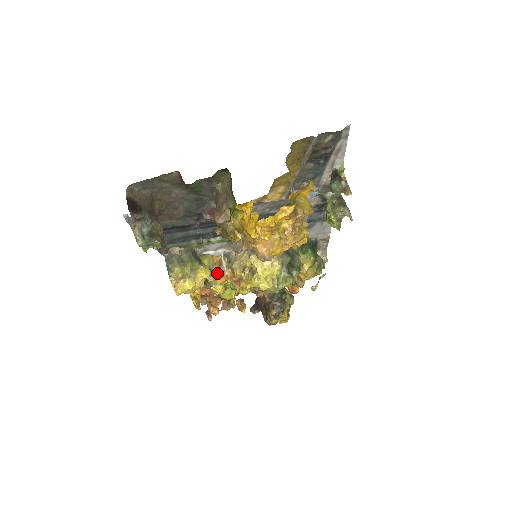
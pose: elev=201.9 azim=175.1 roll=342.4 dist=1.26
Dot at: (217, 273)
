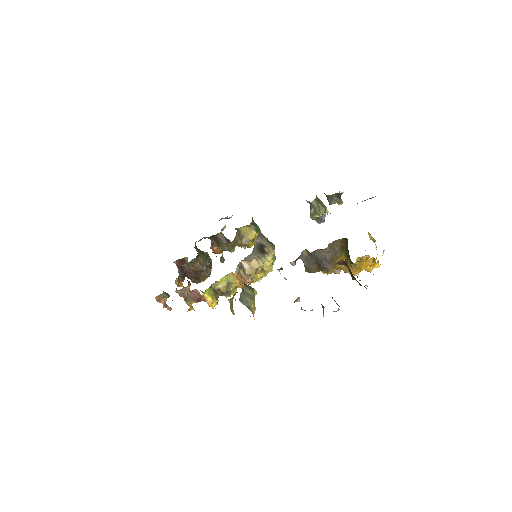
Dot at: (242, 284)
